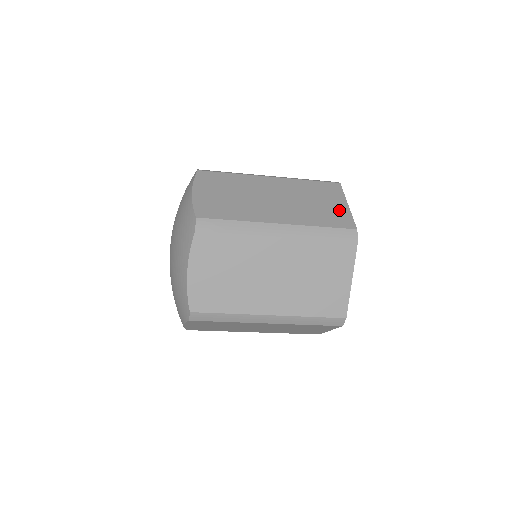
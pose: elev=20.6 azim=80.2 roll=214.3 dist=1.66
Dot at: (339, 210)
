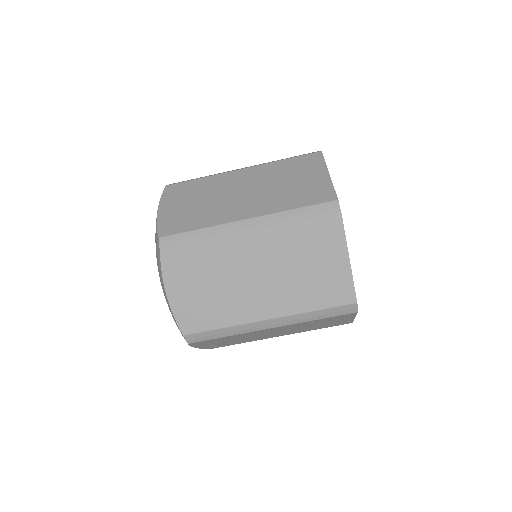
Dot at: occluded
